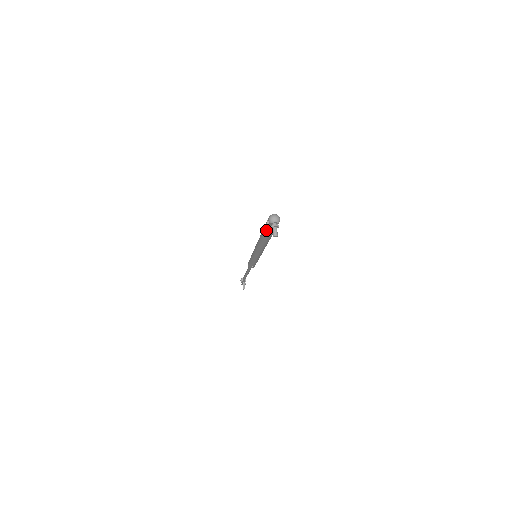
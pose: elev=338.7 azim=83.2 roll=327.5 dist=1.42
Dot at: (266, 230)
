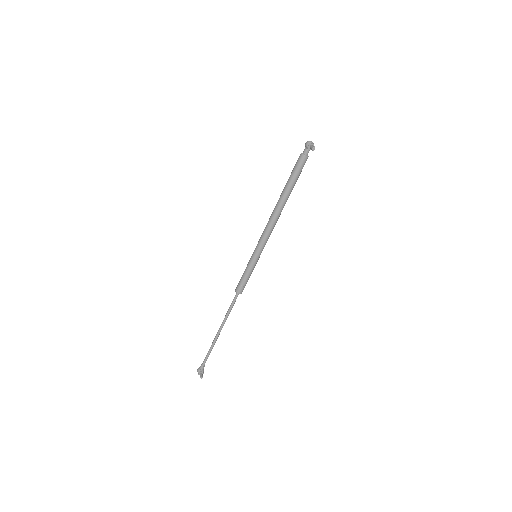
Dot at: (298, 163)
